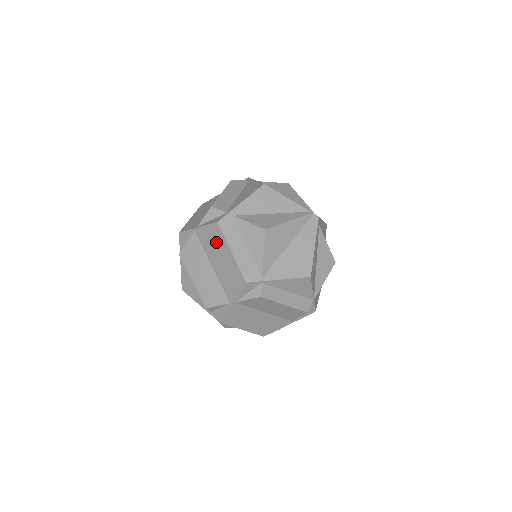
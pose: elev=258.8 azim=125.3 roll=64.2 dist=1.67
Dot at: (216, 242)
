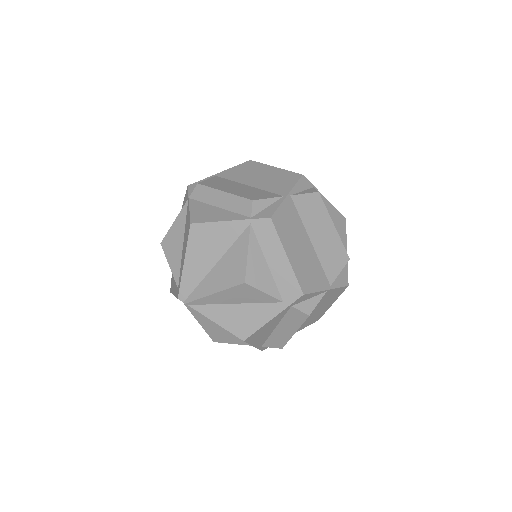
Dot at: (251, 169)
